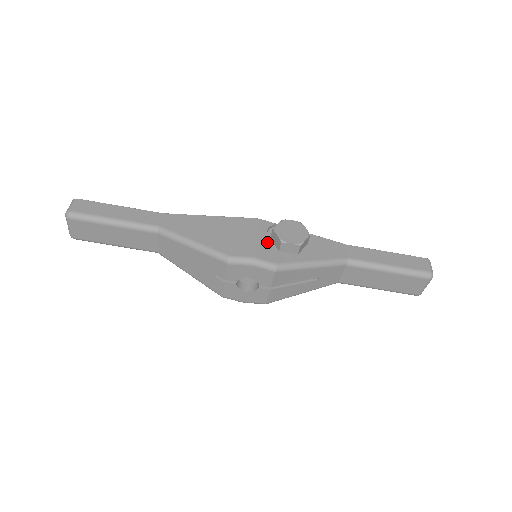
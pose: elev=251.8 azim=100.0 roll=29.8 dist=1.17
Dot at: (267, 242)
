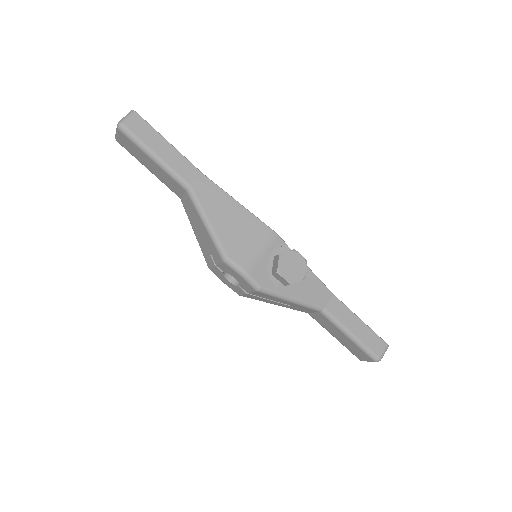
Dot at: (267, 261)
